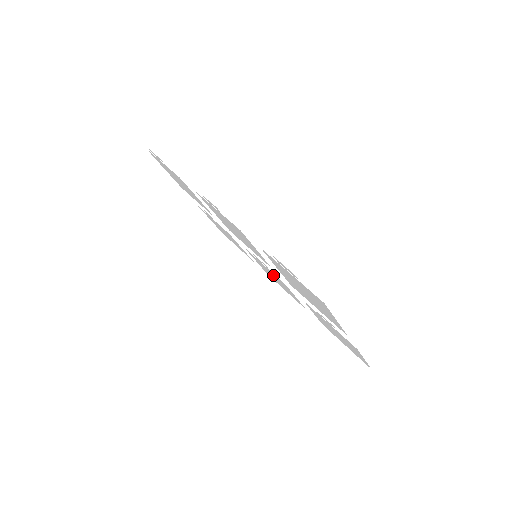
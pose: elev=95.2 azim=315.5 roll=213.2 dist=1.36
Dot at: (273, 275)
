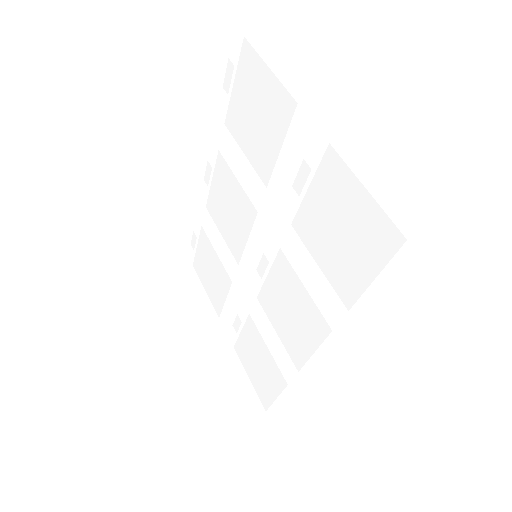
Dot at: (280, 289)
